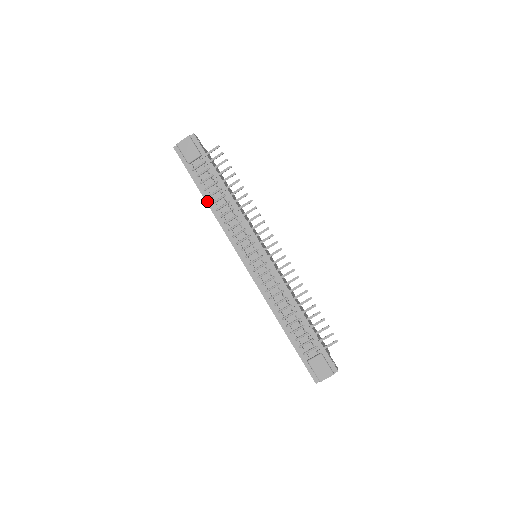
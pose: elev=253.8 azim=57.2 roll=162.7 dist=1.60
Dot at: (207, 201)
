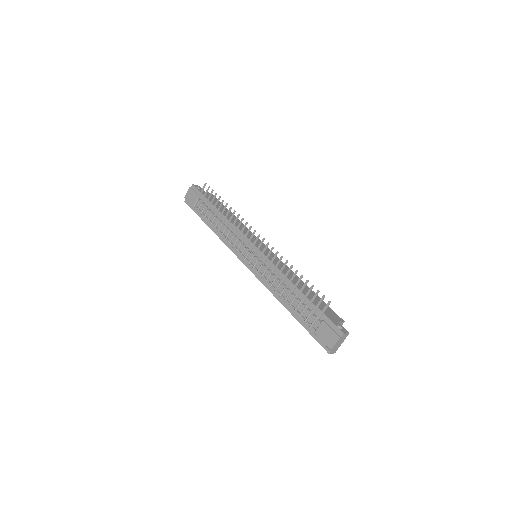
Dot at: (211, 228)
